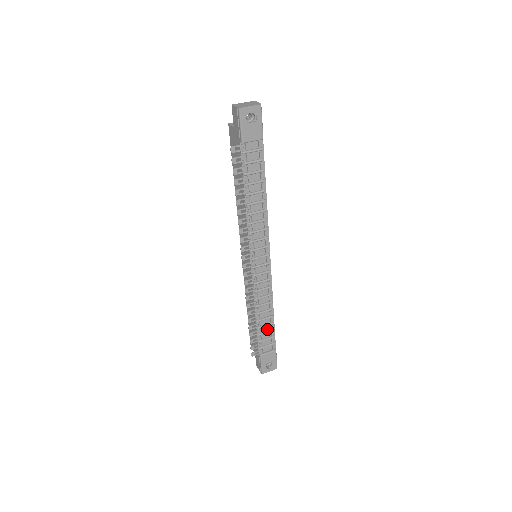
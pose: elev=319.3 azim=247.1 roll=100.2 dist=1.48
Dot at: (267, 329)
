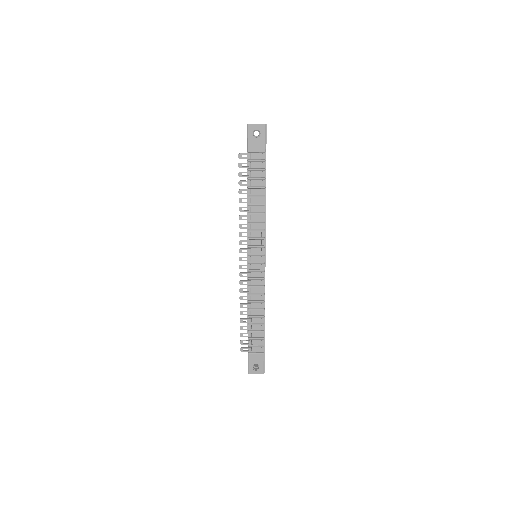
Dot at: (258, 328)
